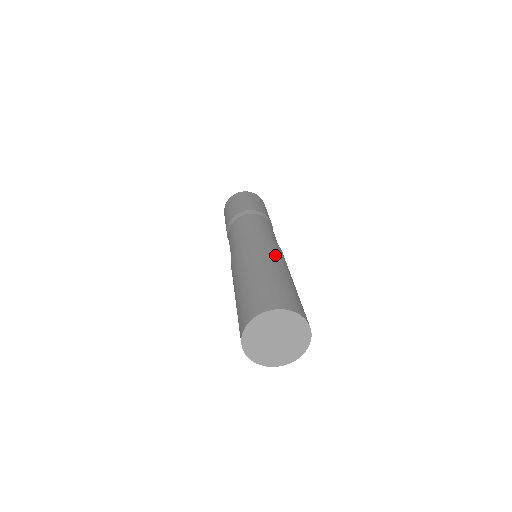
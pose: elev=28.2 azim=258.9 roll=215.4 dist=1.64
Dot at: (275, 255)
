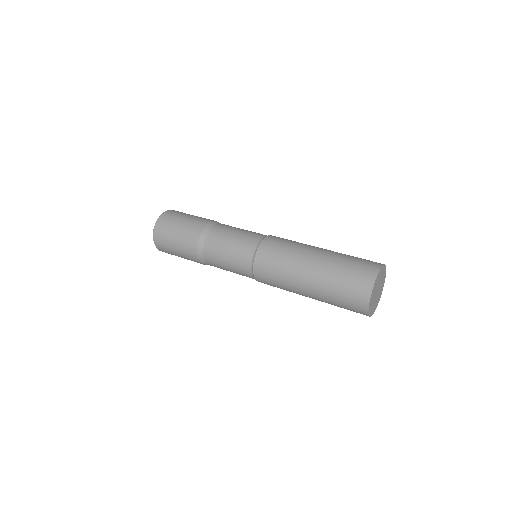
Dot at: occluded
